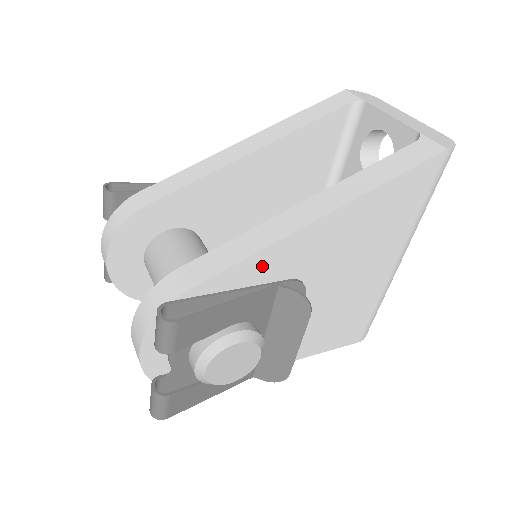
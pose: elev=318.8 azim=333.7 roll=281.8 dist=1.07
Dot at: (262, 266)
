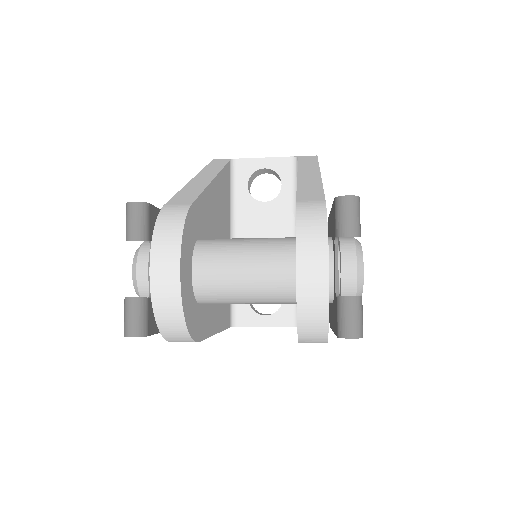
Dot at: occluded
